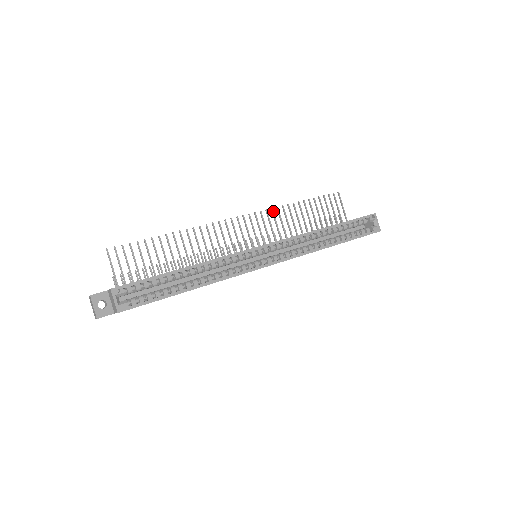
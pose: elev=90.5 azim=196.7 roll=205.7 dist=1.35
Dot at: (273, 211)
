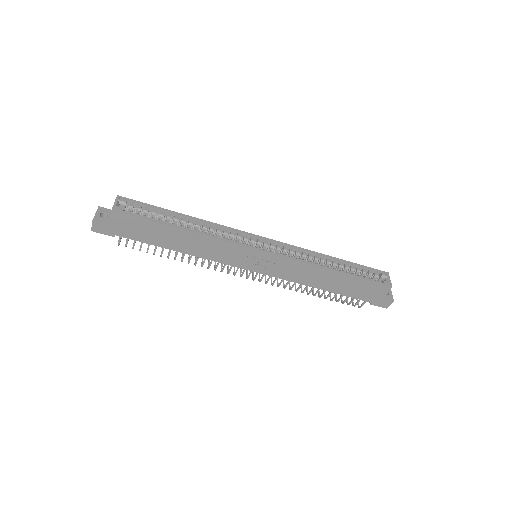
Dot at: occluded
